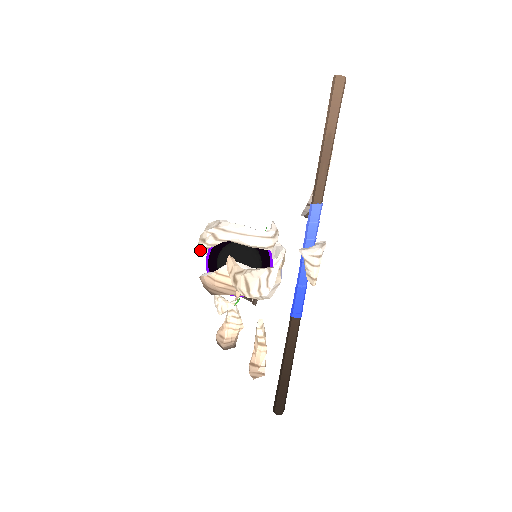
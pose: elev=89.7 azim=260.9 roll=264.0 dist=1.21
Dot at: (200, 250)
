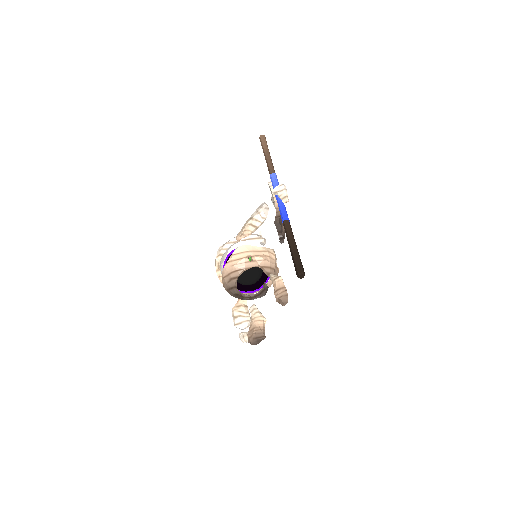
Dot at: (218, 261)
